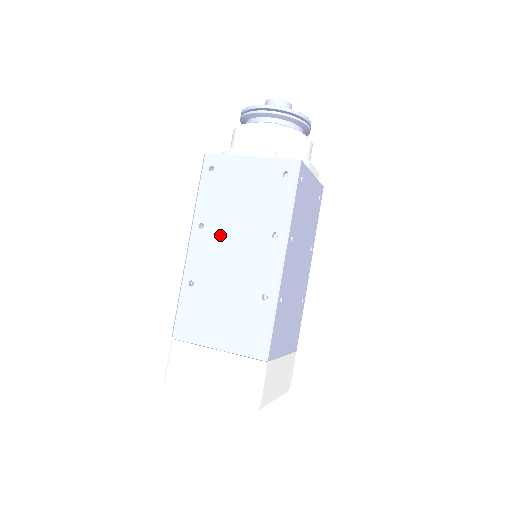
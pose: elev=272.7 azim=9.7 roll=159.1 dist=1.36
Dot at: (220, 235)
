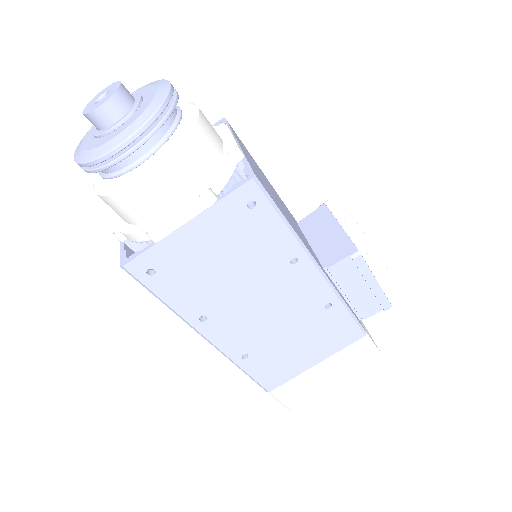
Dot at: occluded
